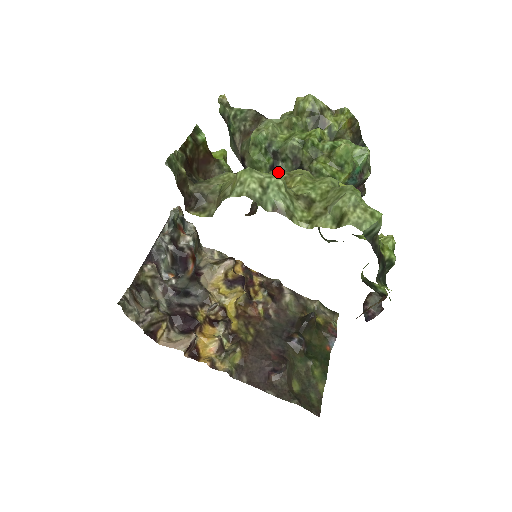
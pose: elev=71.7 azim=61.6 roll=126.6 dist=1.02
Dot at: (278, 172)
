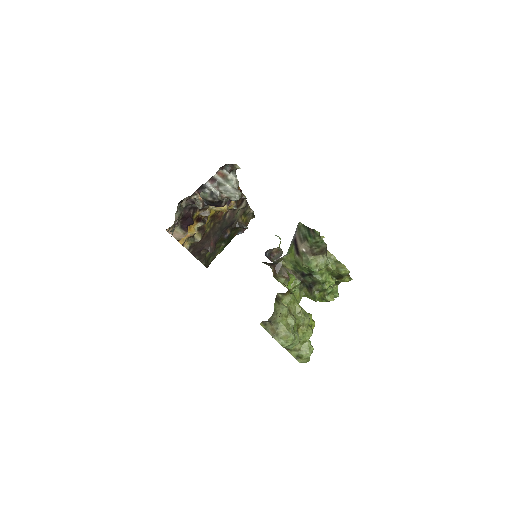
Dot at: (301, 323)
